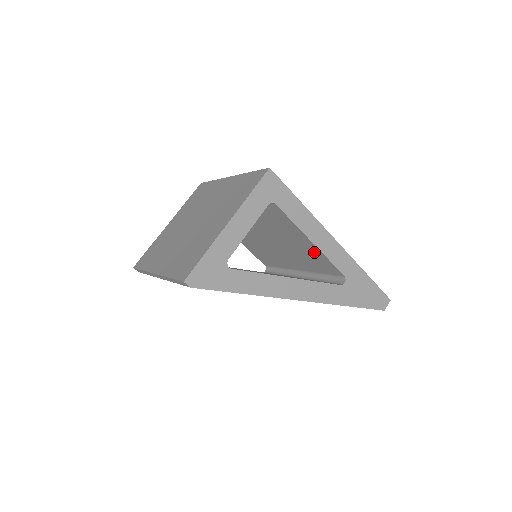
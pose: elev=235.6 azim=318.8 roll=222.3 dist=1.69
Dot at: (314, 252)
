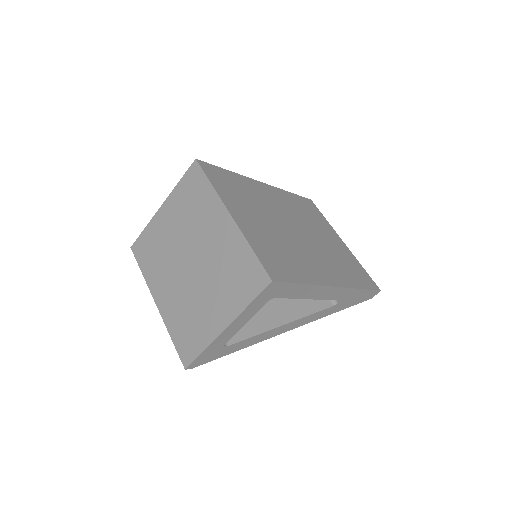
Dot at: occluded
